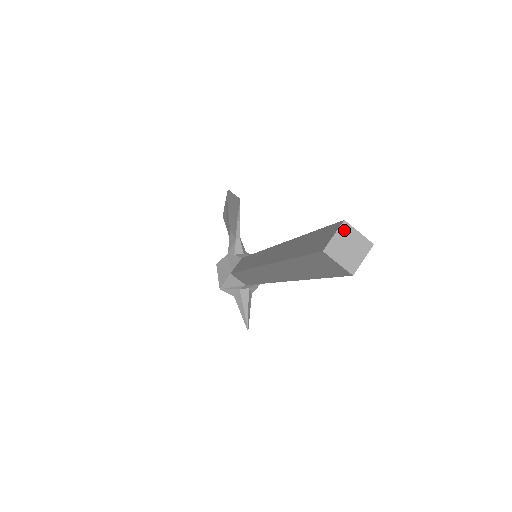
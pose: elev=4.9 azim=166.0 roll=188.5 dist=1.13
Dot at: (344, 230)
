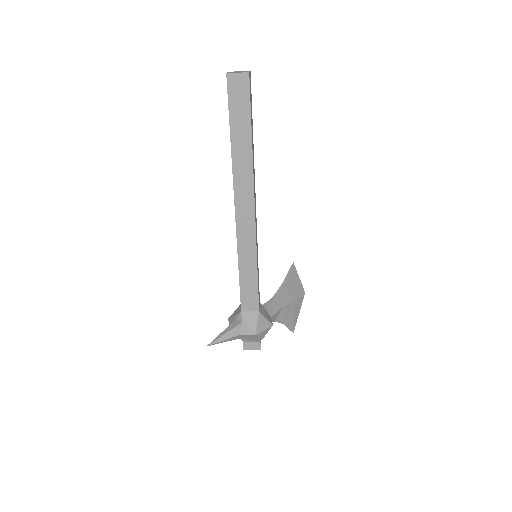
Dot at: (246, 71)
